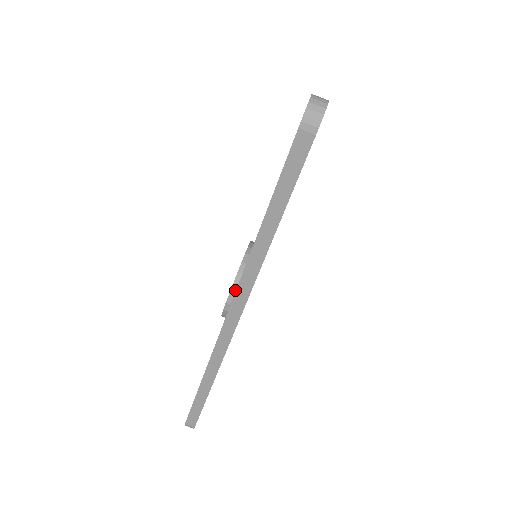
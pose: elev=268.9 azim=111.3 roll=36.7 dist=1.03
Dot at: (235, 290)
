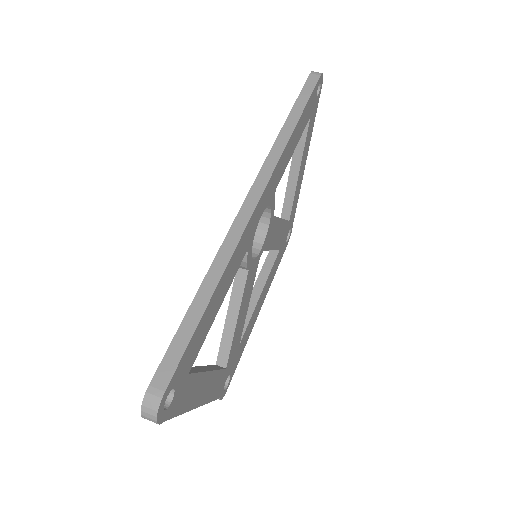
Dot at: occluded
